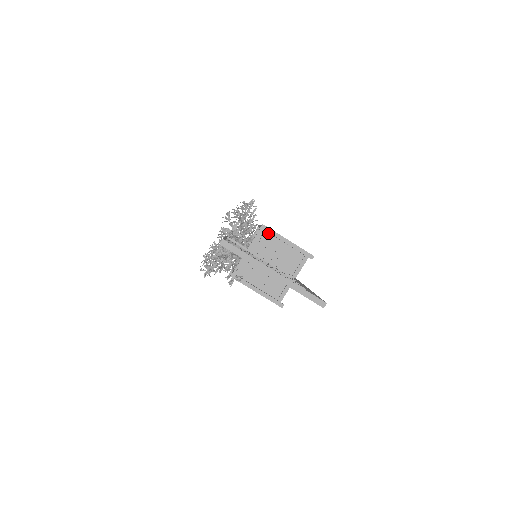
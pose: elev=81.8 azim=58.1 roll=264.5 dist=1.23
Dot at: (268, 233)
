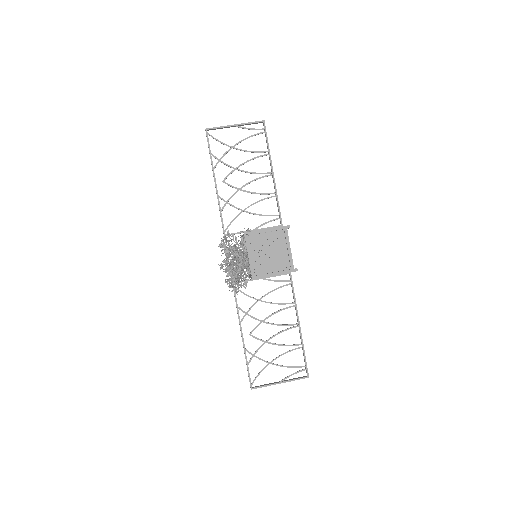
Dot at: occluded
